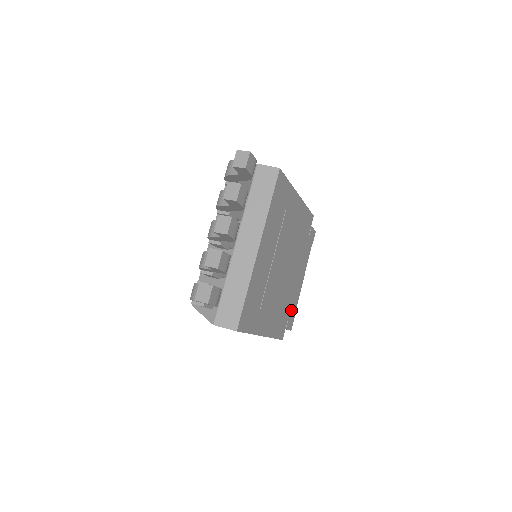
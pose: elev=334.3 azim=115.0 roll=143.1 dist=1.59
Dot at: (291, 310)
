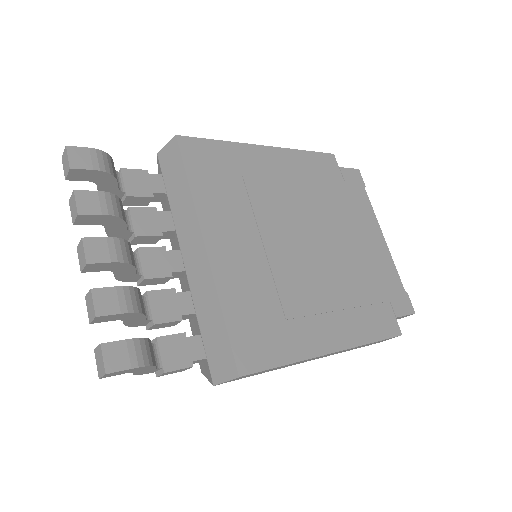
Dot at: (387, 287)
